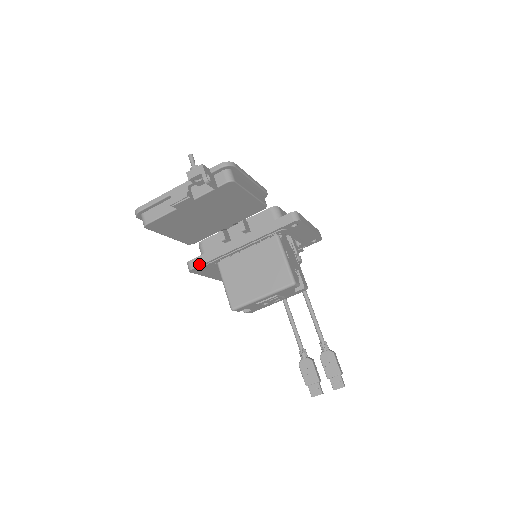
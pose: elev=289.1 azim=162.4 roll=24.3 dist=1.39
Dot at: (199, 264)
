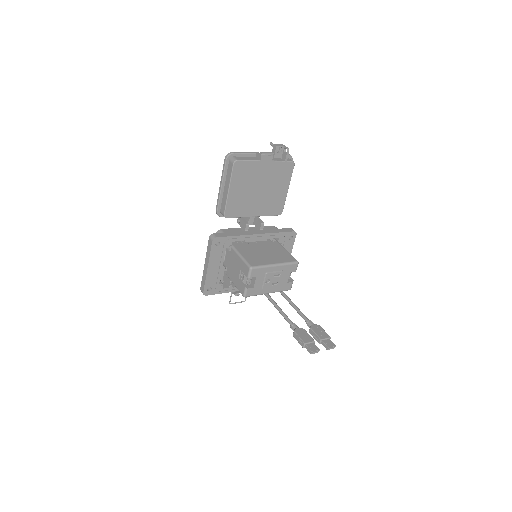
Dot at: (224, 236)
